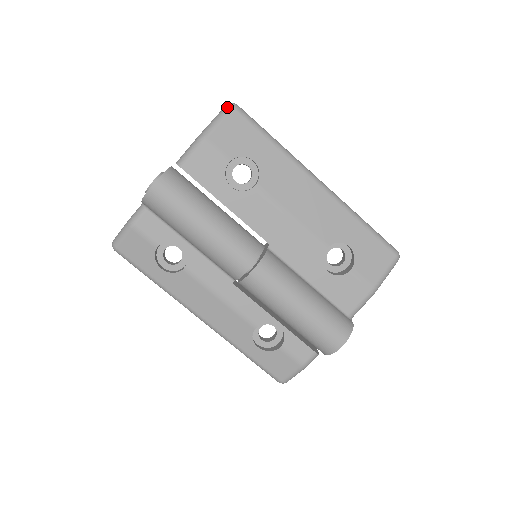
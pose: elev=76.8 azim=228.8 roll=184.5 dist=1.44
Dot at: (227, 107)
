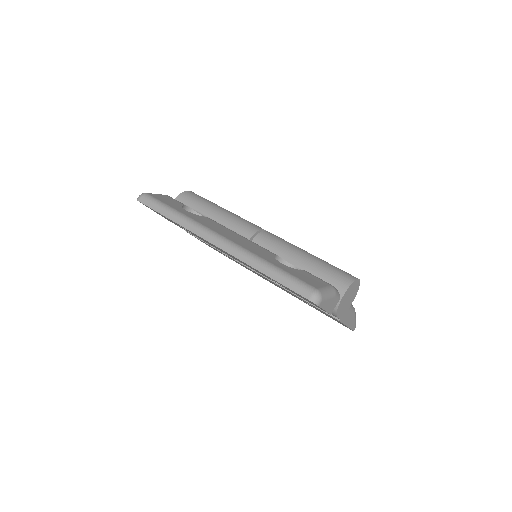
Dot at: occluded
